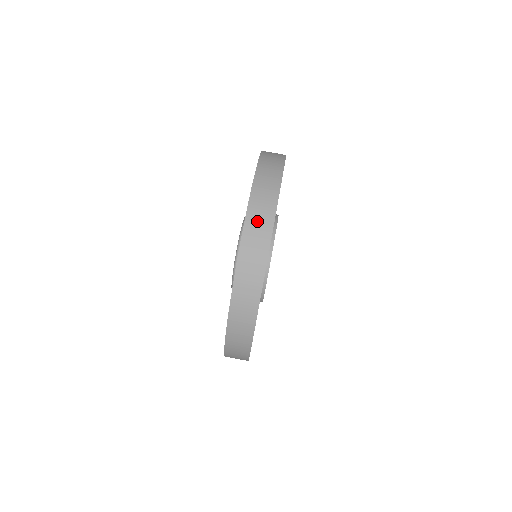
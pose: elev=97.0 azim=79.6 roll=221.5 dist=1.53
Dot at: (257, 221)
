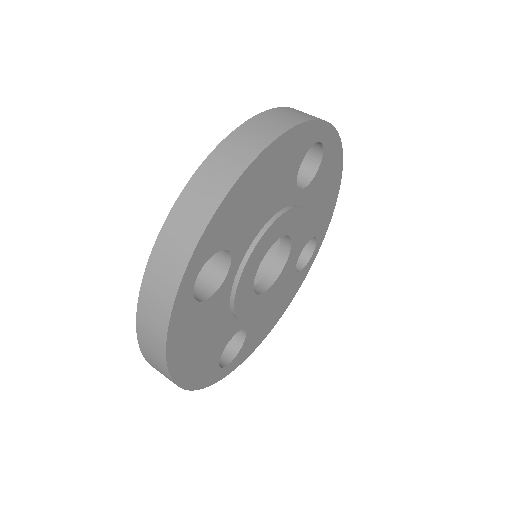
Dot at: (250, 135)
